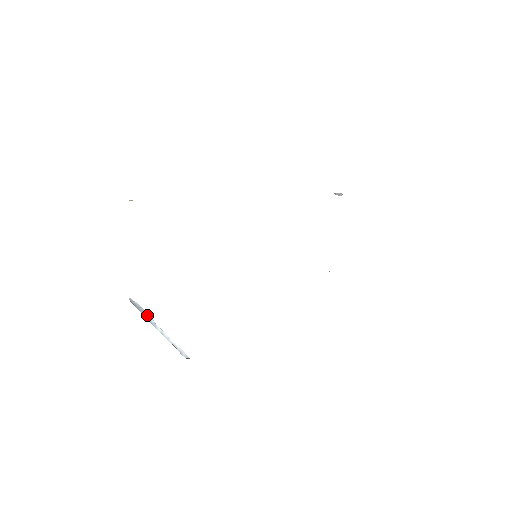
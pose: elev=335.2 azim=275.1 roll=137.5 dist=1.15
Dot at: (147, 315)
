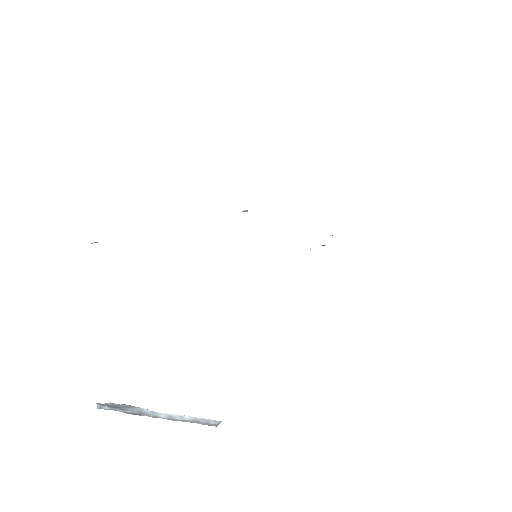
Dot at: (136, 408)
